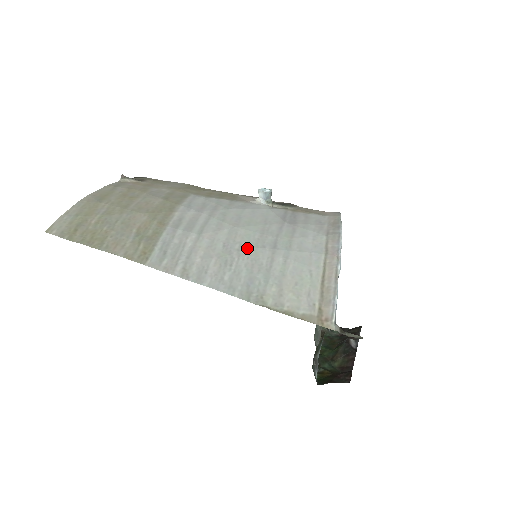
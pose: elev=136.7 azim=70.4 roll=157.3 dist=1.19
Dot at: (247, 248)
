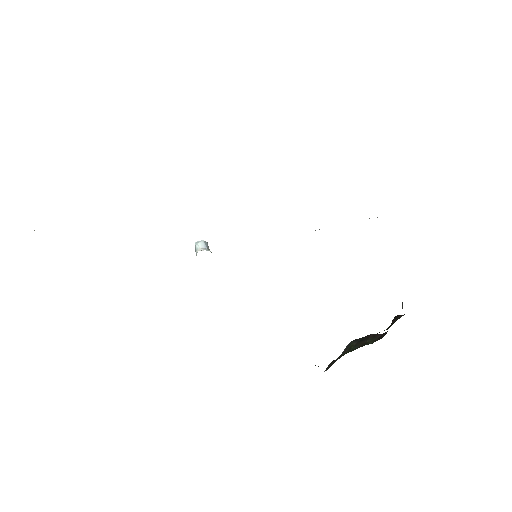
Dot at: occluded
